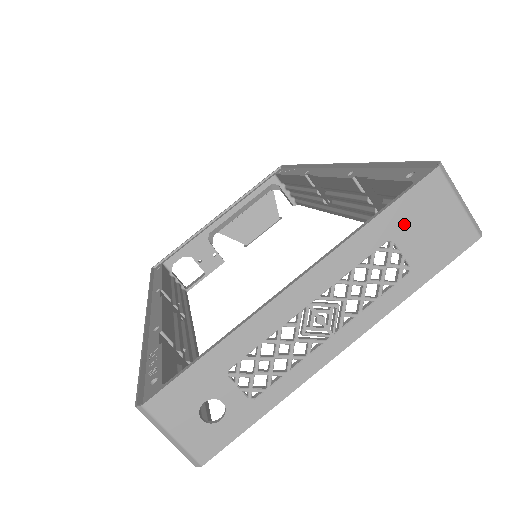
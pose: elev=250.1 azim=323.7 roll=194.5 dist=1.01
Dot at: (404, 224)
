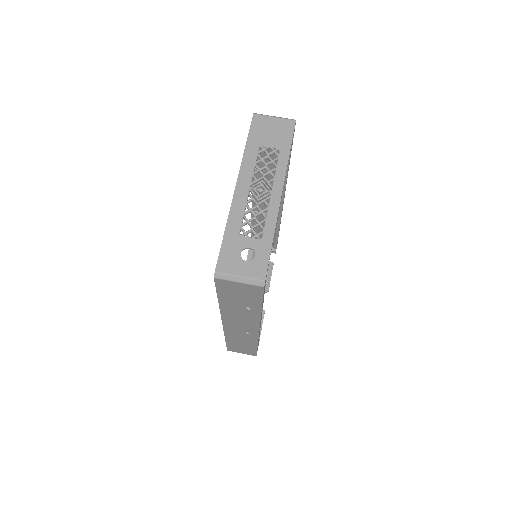
Dot at: (260, 138)
